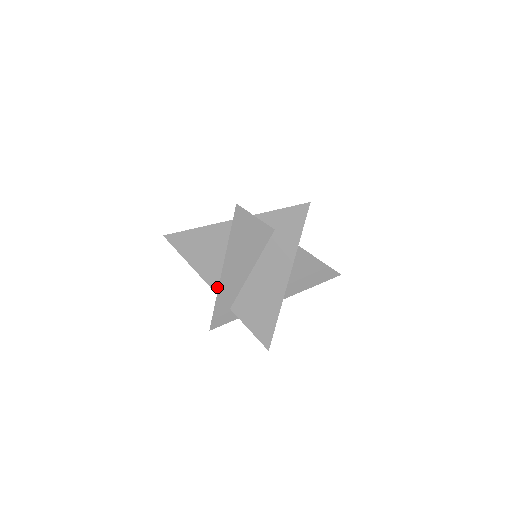
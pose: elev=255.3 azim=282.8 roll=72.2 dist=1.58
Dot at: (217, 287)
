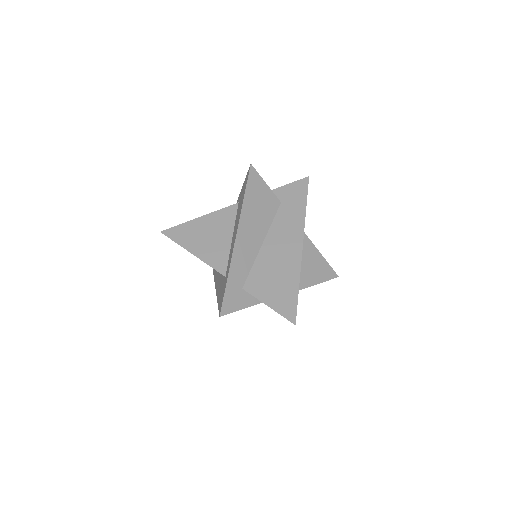
Dot at: occluded
